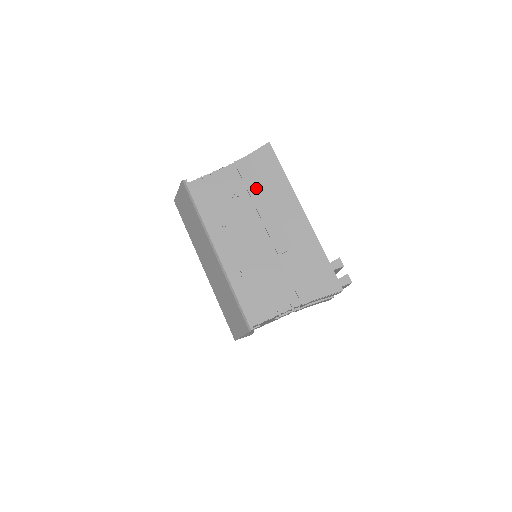
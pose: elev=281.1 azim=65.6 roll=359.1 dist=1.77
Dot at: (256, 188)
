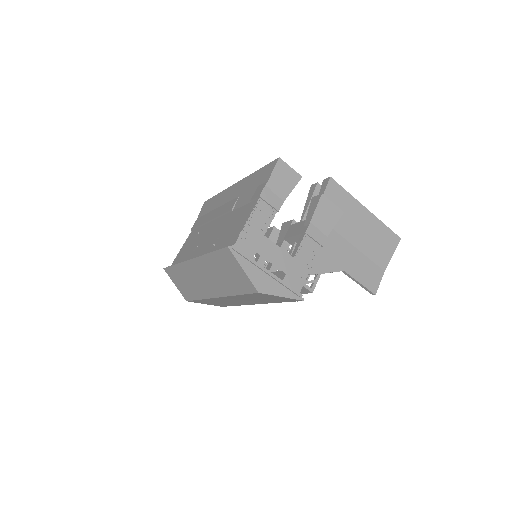
Dot at: (206, 218)
